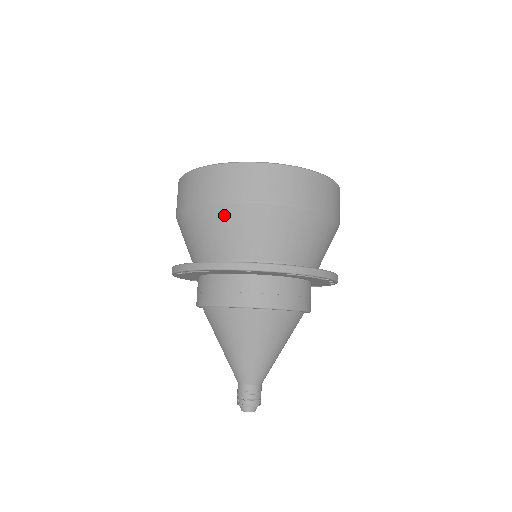
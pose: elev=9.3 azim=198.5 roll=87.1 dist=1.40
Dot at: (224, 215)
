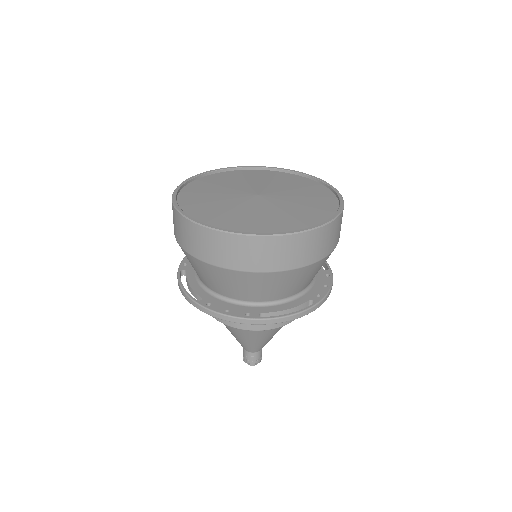
Dot at: (203, 267)
